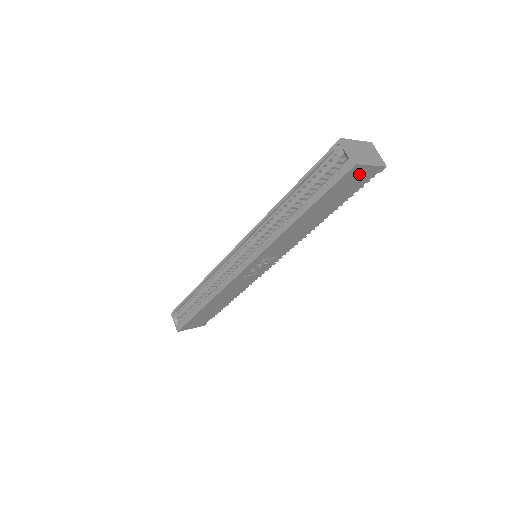
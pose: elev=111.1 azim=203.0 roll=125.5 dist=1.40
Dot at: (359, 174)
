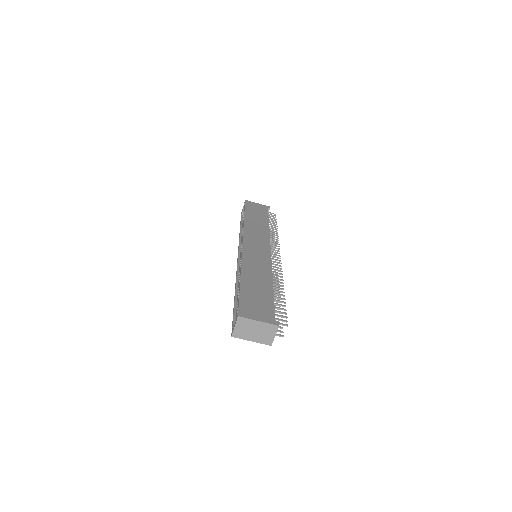
Dot at: occluded
